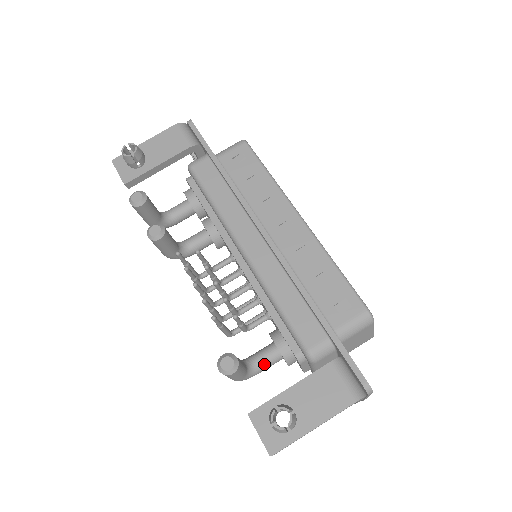
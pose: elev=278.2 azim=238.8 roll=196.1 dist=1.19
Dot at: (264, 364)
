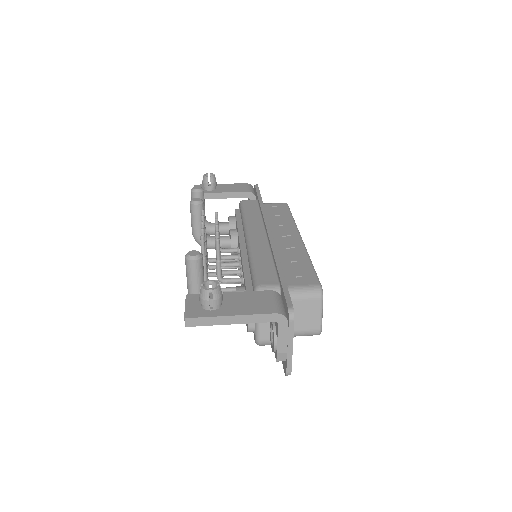
Dot at: occluded
